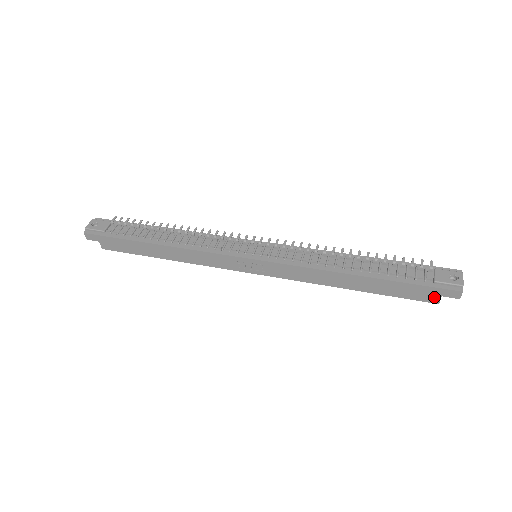
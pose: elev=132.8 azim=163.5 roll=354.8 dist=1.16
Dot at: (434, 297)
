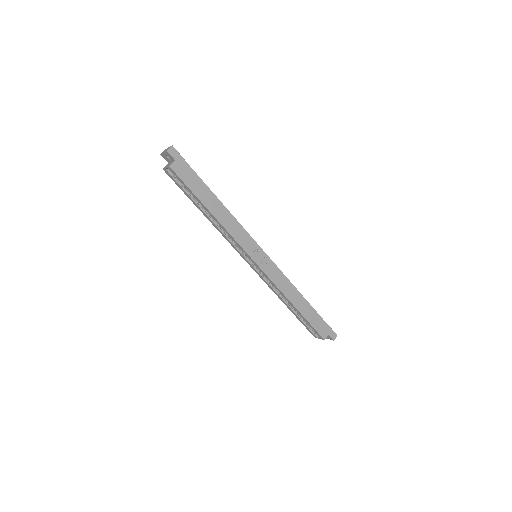
Dot at: (326, 334)
